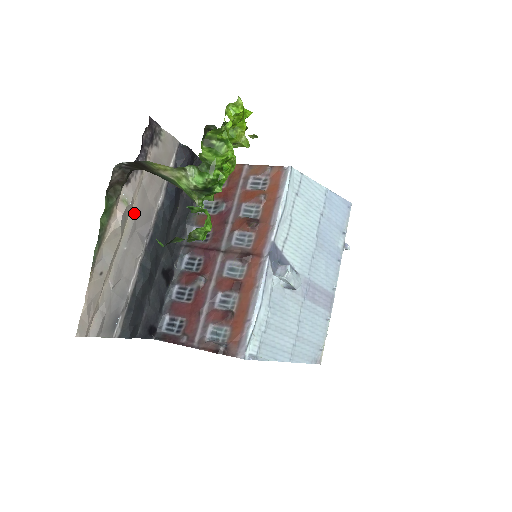
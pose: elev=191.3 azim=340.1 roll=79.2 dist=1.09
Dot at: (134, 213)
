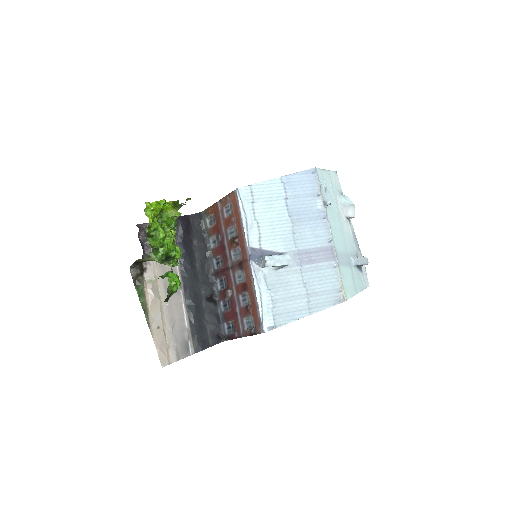
Dot at: (161, 282)
